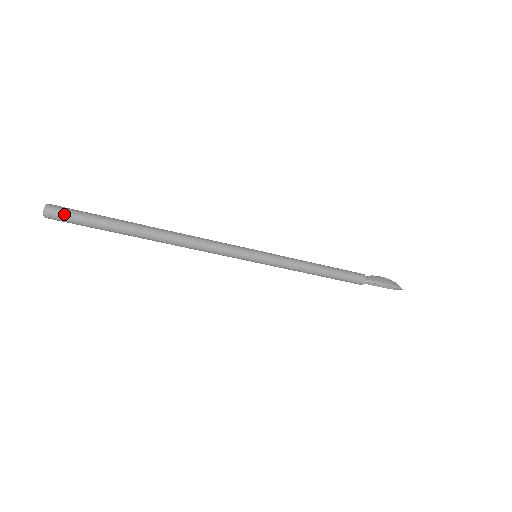
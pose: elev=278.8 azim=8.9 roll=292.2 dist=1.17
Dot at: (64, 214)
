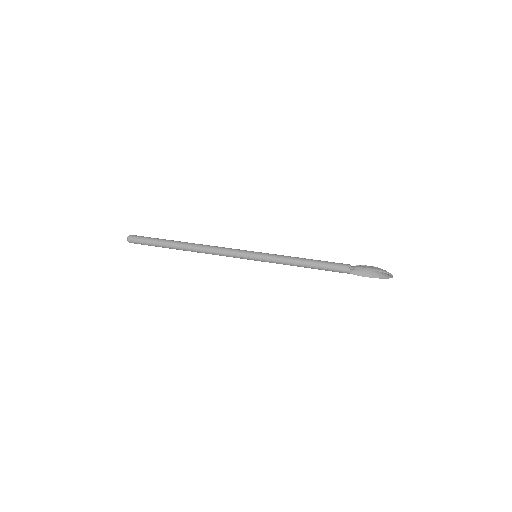
Dot at: (137, 238)
